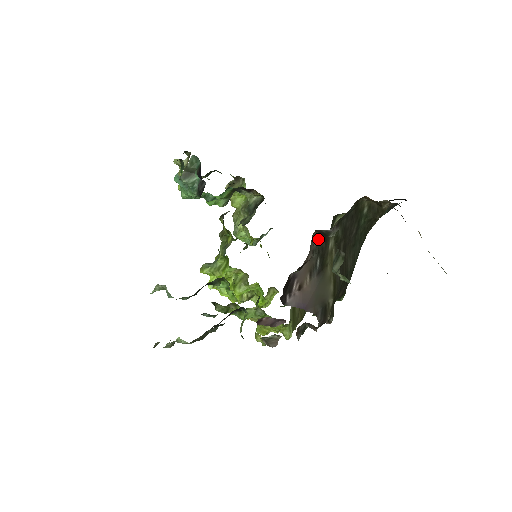
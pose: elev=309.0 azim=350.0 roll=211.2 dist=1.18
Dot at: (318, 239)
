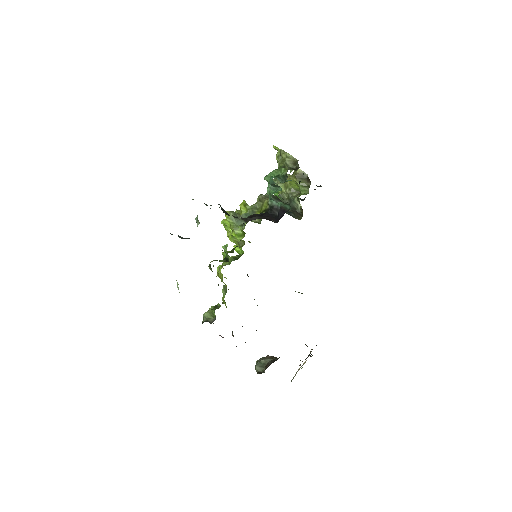
Dot at: occluded
